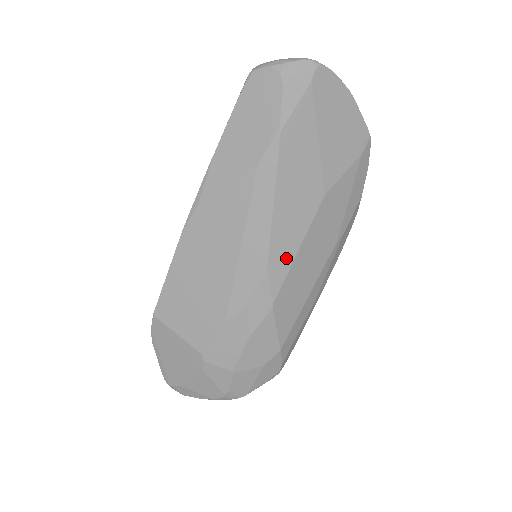
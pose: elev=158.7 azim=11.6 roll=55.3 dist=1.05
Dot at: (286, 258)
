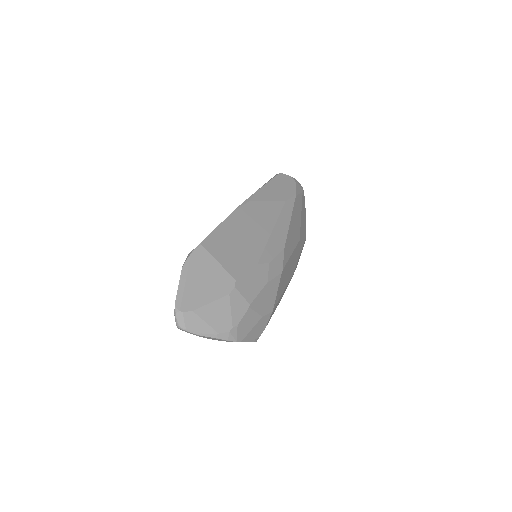
Dot at: (289, 252)
